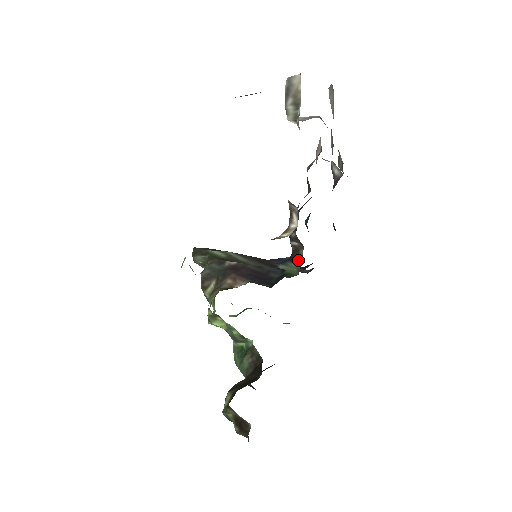
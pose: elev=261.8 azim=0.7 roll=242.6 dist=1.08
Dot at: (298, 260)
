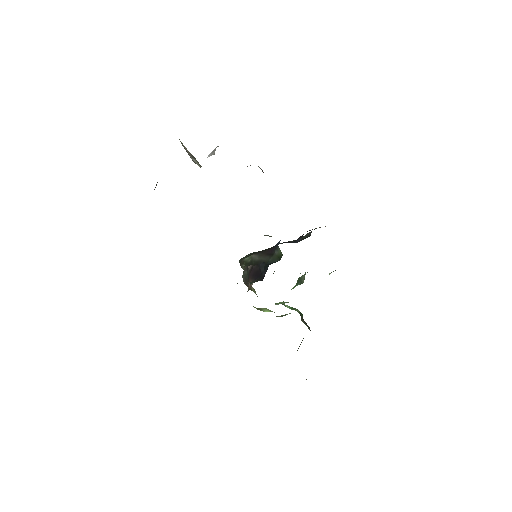
Dot at: occluded
